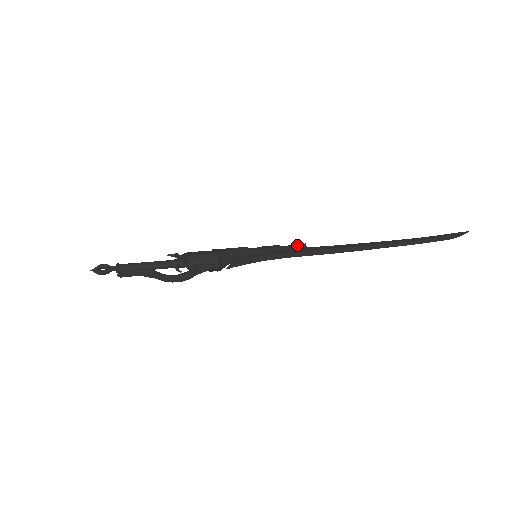
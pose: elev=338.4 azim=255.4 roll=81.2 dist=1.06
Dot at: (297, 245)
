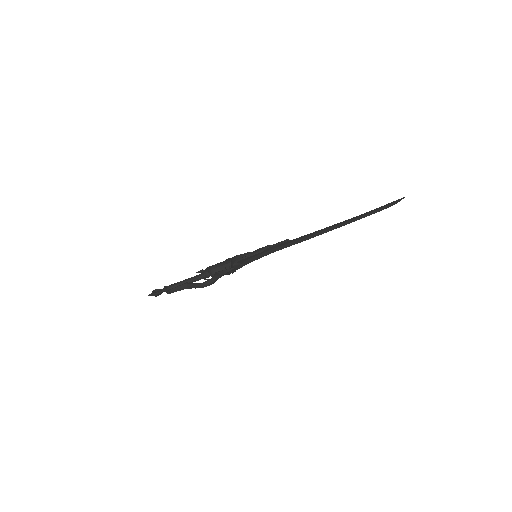
Dot at: (283, 241)
